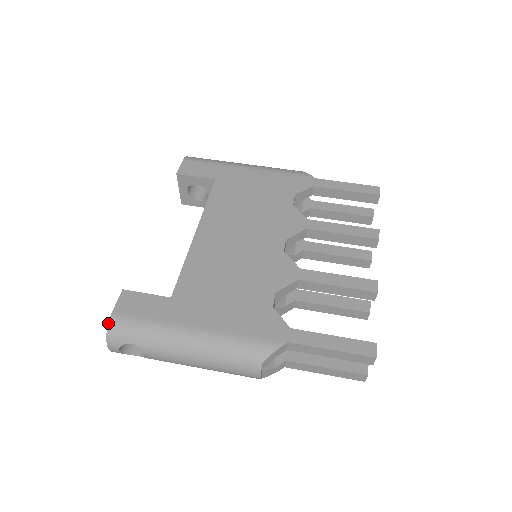
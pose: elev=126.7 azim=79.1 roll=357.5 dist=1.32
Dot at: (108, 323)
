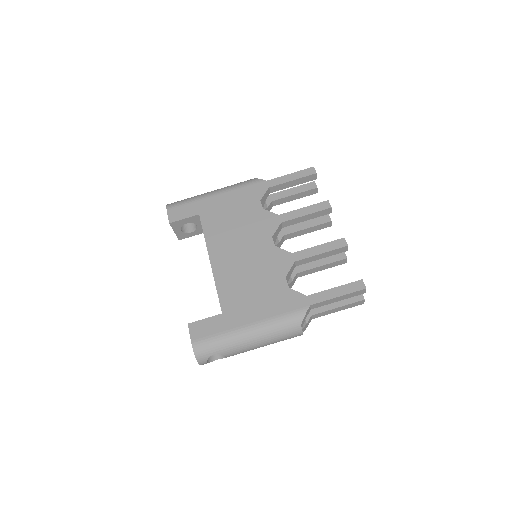
Dot at: (193, 350)
